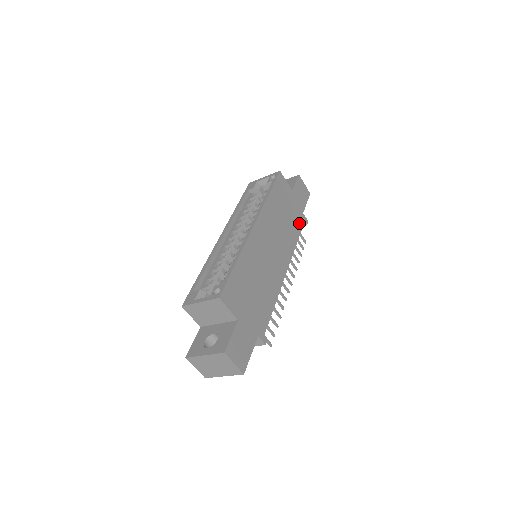
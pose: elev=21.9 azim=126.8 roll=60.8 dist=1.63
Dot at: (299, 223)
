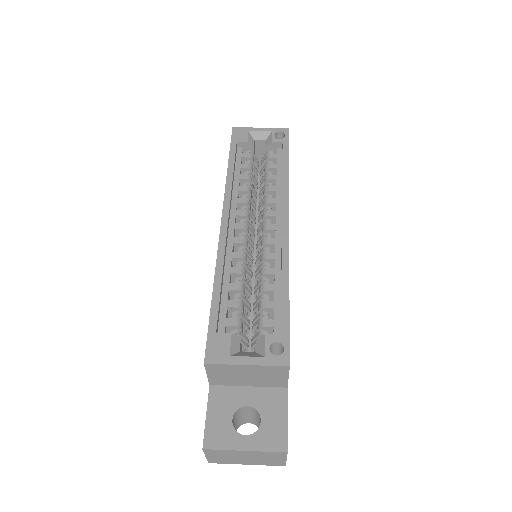
Dot at: occluded
